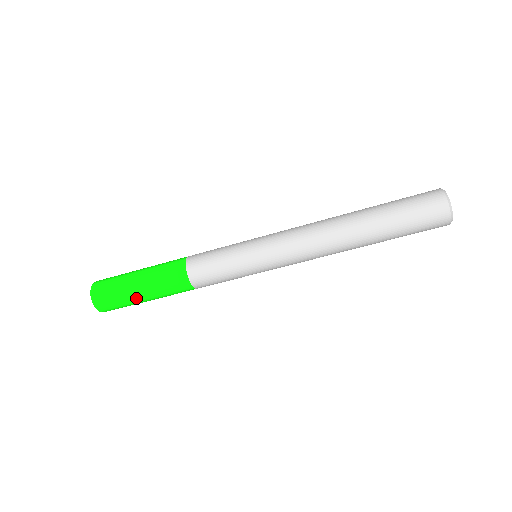
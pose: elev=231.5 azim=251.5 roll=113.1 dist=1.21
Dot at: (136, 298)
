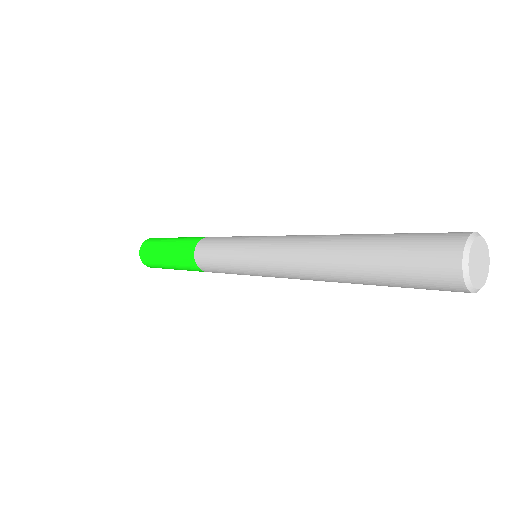
Dot at: (163, 263)
